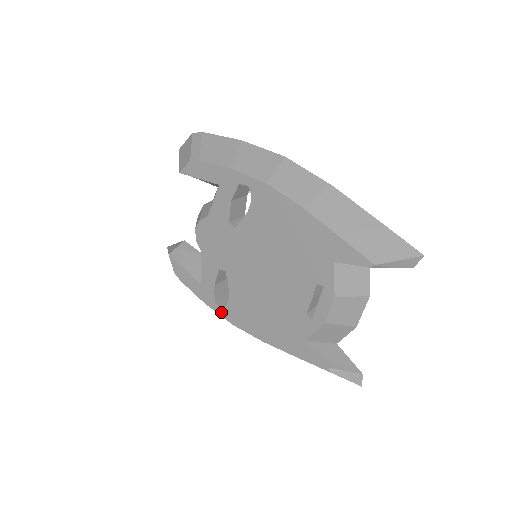
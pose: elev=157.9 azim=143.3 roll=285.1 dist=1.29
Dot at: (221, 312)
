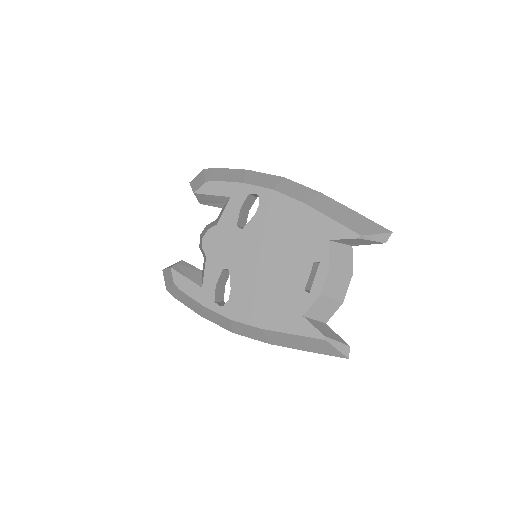
Dot at: (220, 310)
